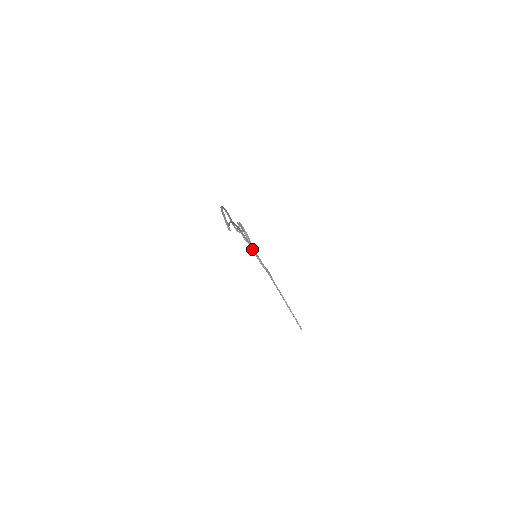
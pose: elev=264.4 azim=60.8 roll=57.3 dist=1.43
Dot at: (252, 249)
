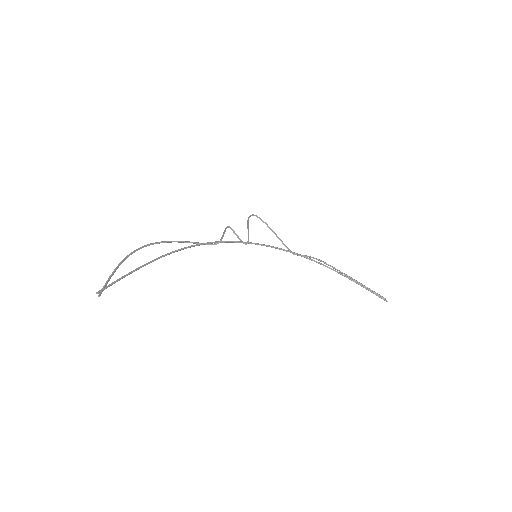
Dot at: occluded
